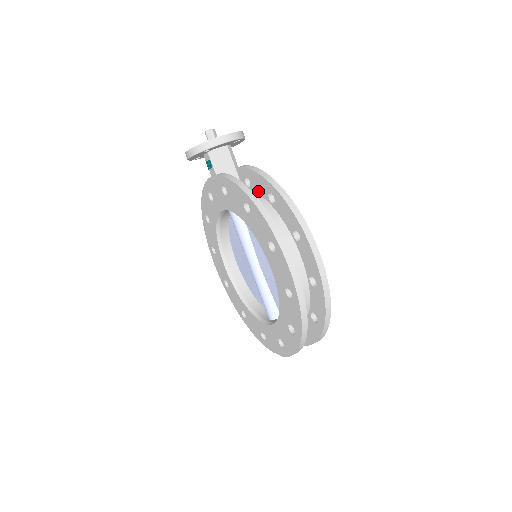
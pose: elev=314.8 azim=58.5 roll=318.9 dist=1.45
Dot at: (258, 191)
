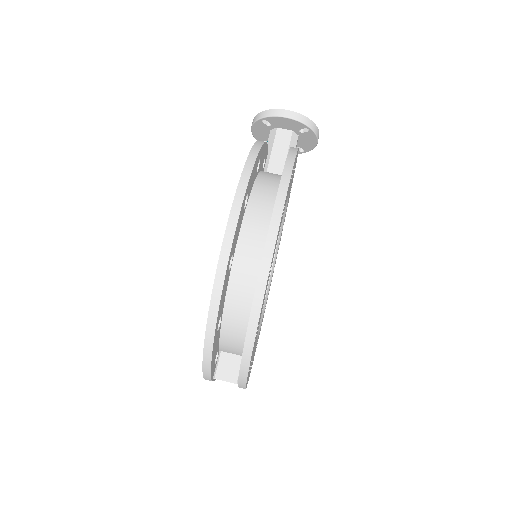
Dot at: occluded
